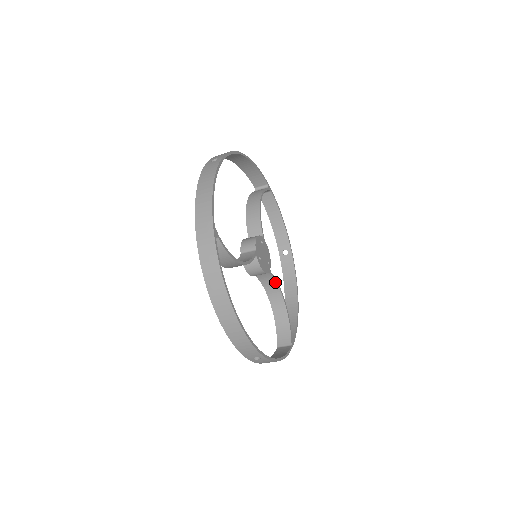
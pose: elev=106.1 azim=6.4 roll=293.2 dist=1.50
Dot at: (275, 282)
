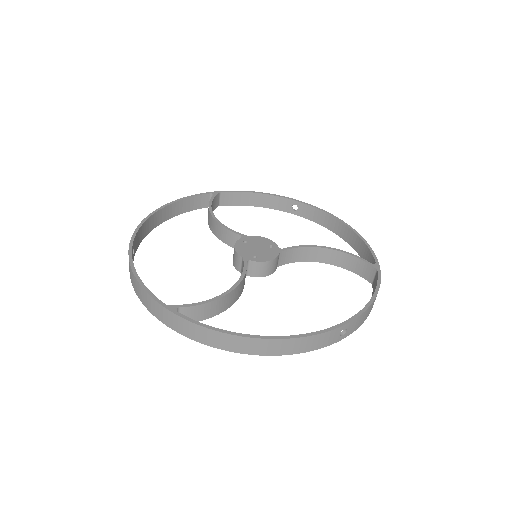
Dot at: (298, 249)
